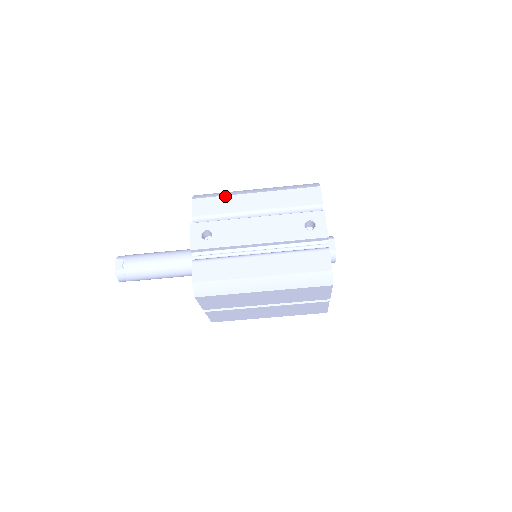
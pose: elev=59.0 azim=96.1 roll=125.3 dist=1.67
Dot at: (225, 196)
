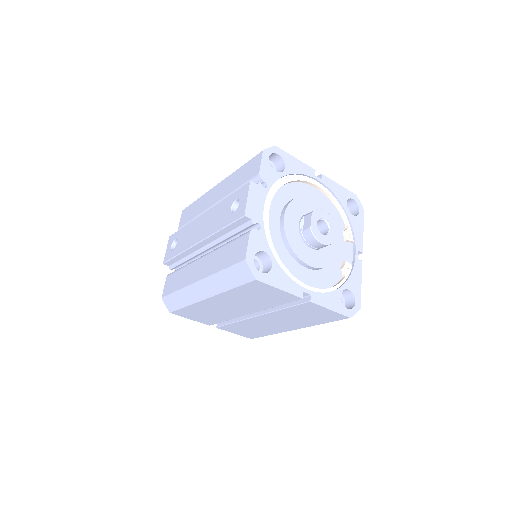
Dot at: (199, 198)
